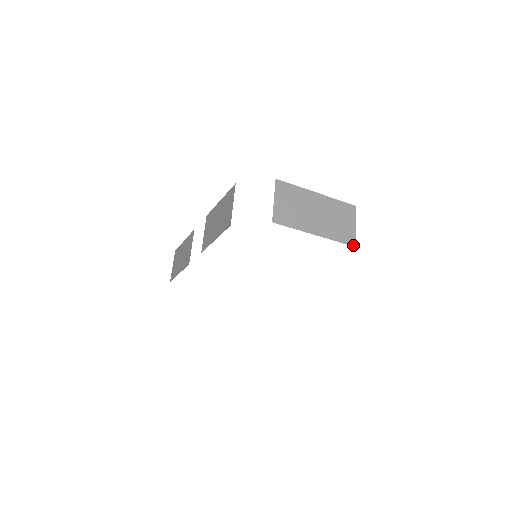
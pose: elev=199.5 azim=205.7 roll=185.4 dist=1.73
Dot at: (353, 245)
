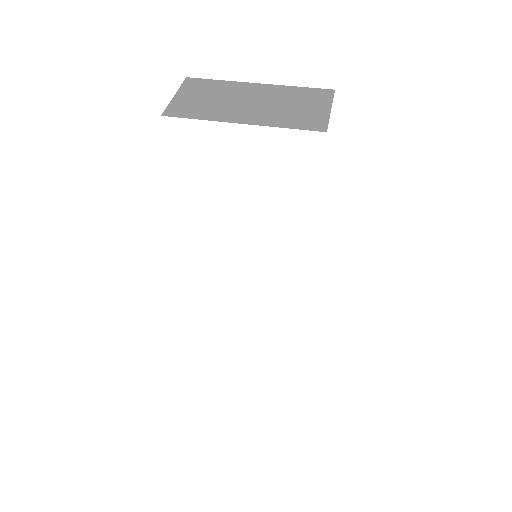
Dot at: (320, 130)
